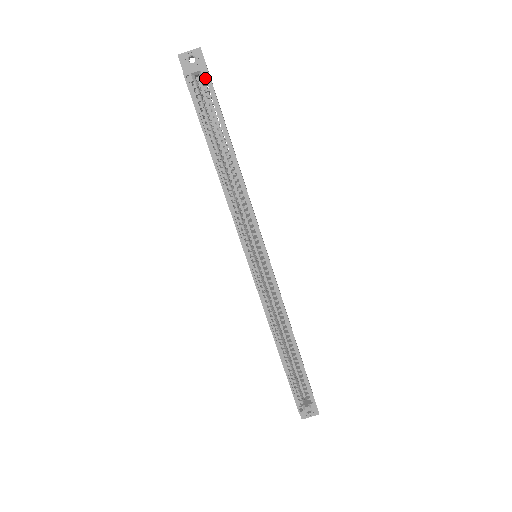
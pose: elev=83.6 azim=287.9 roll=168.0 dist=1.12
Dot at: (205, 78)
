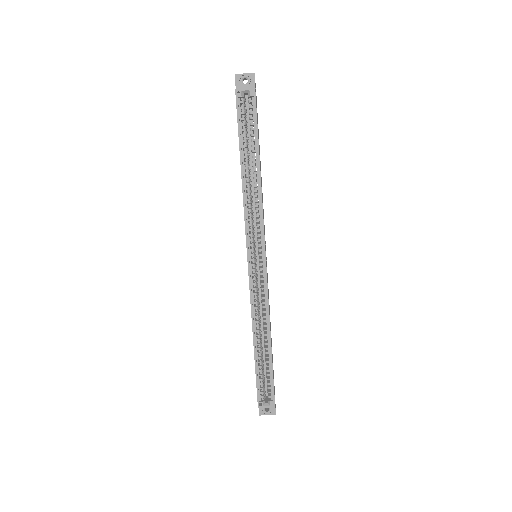
Dot at: occluded
